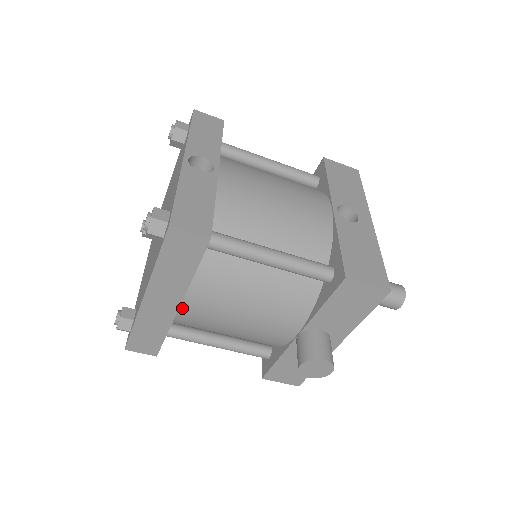
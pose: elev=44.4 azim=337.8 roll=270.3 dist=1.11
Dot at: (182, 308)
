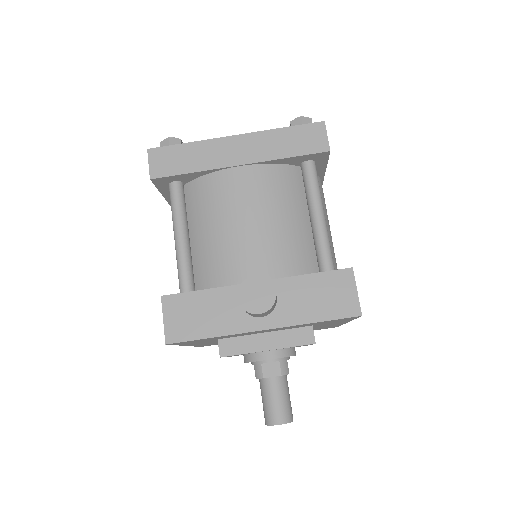
Dot at: (236, 169)
